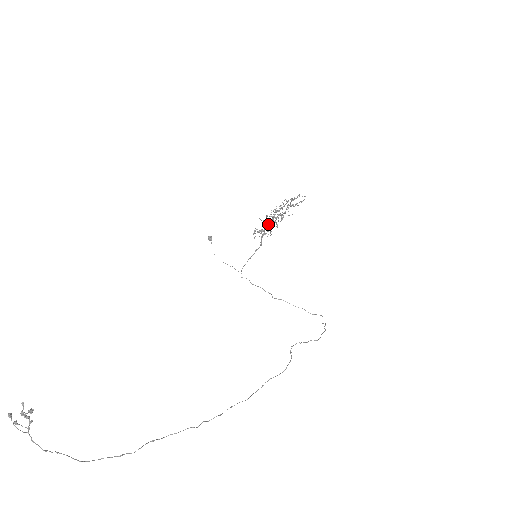
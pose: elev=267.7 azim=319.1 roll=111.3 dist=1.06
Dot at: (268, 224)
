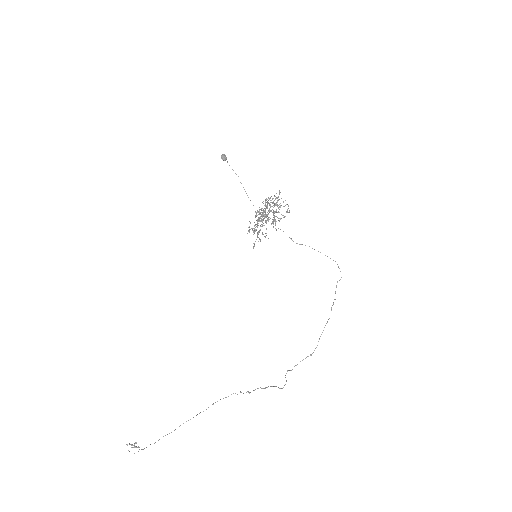
Dot at: (262, 216)
